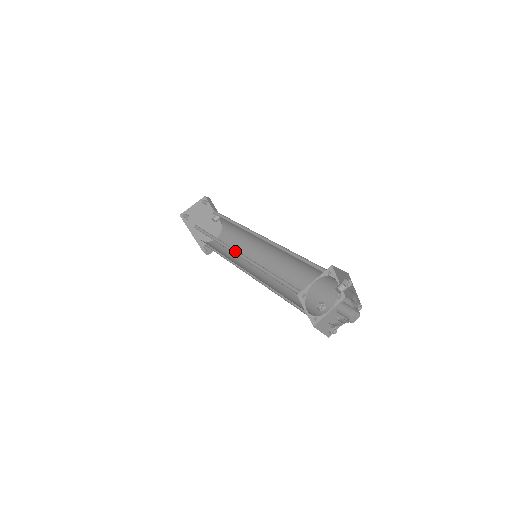
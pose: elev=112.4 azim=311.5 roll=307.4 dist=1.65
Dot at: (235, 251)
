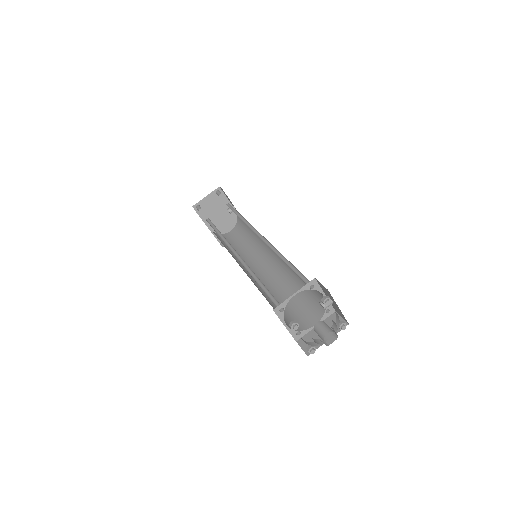
Dot at: (234, 250)
